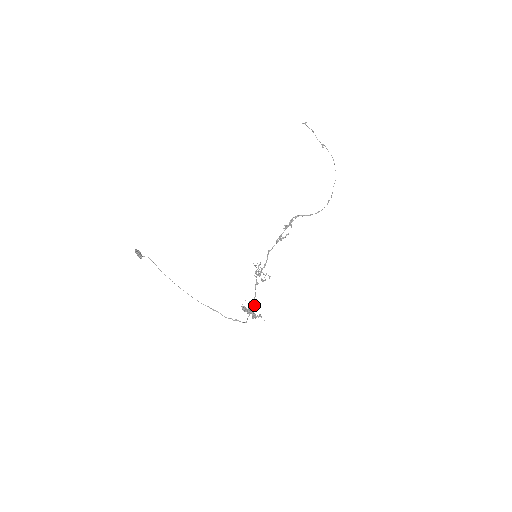
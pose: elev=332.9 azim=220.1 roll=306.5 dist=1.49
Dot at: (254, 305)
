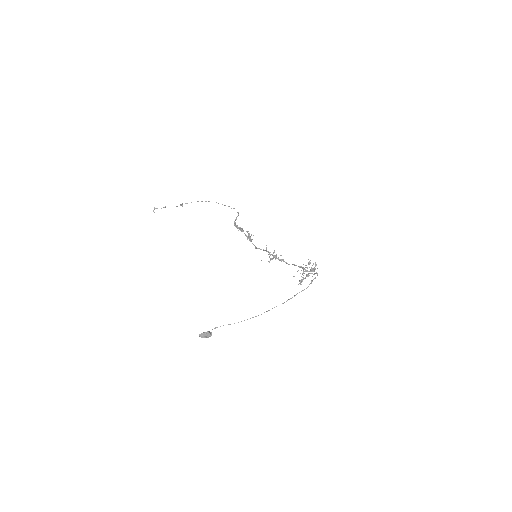
Dot at: (303, 267)
